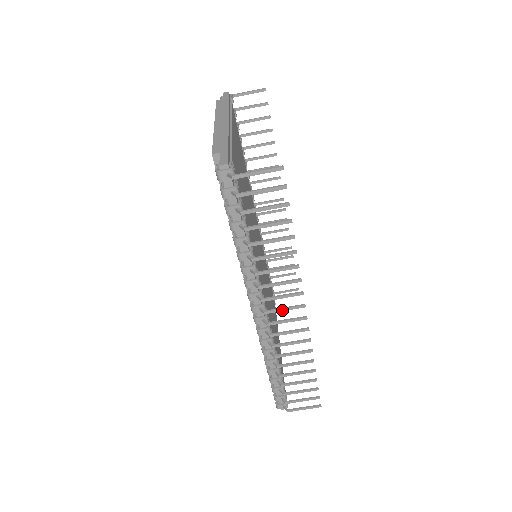
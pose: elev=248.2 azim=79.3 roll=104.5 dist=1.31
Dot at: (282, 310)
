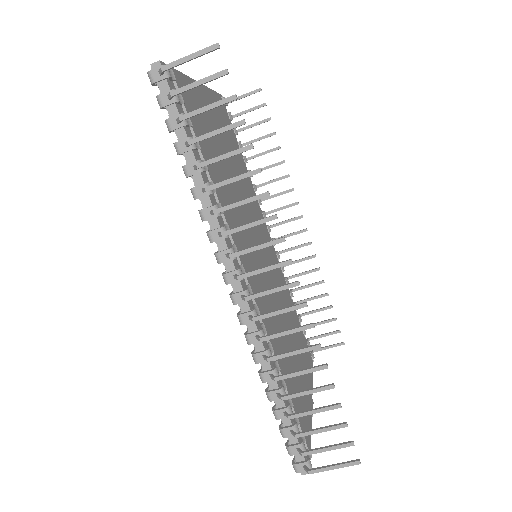
Dot at: (261, 271)
